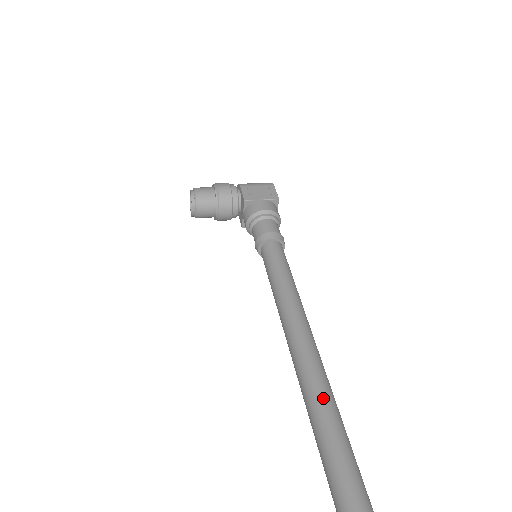
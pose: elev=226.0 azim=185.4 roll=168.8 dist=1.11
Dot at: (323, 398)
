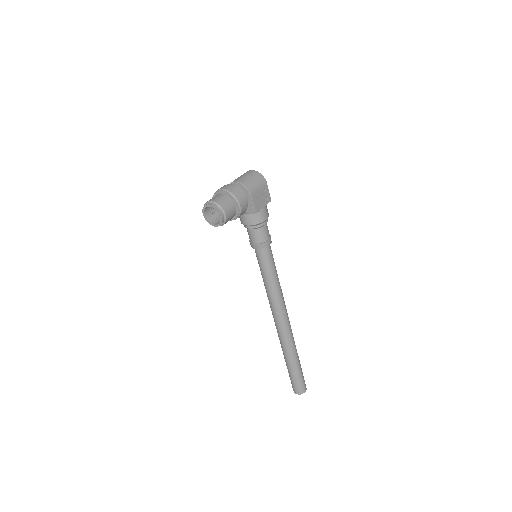
Dot at: (293, 341)
